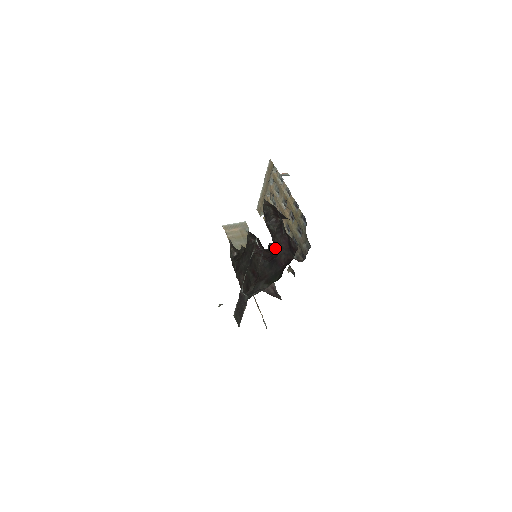
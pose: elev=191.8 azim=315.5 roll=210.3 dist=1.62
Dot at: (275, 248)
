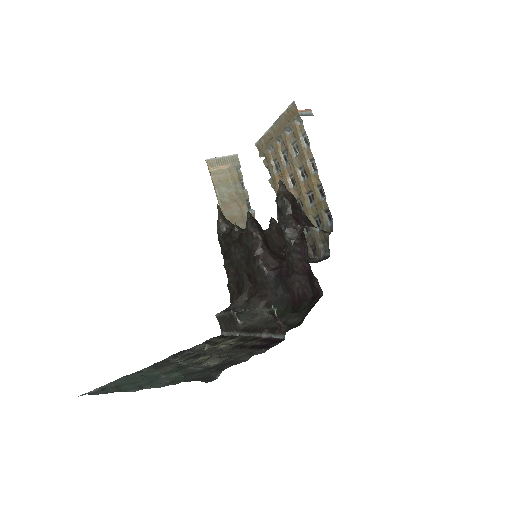
Dot at: (286, 264)
